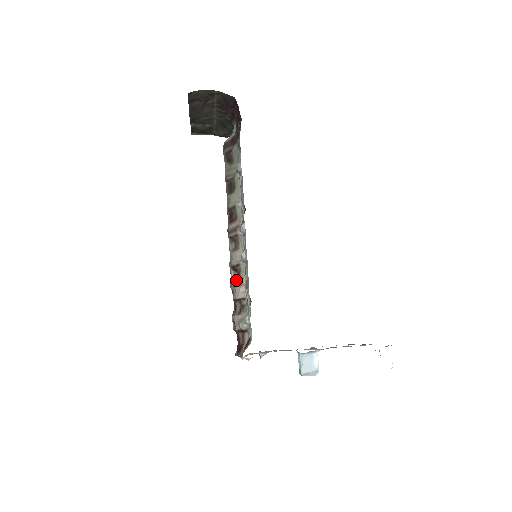
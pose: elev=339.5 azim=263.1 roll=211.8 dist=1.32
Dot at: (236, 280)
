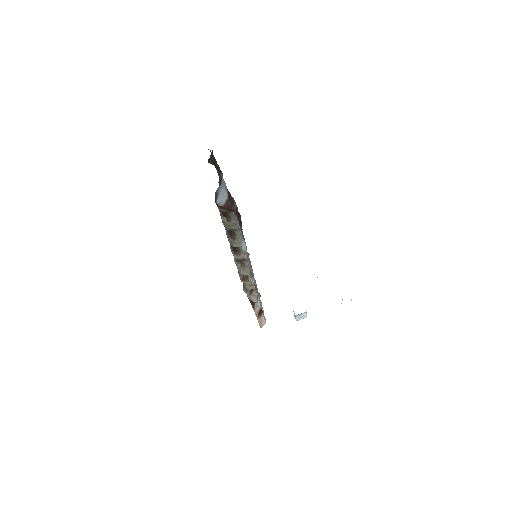
Dot at: (245, 281)
